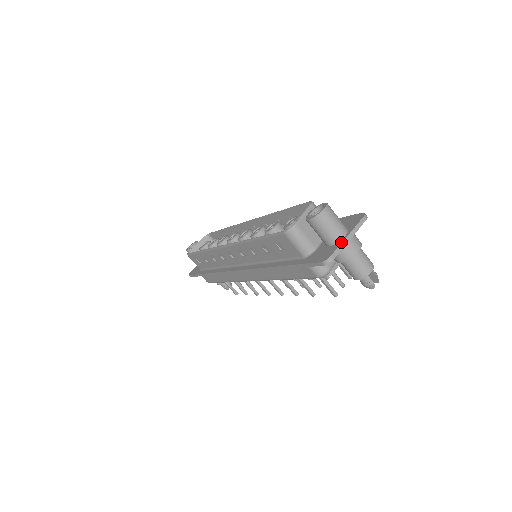
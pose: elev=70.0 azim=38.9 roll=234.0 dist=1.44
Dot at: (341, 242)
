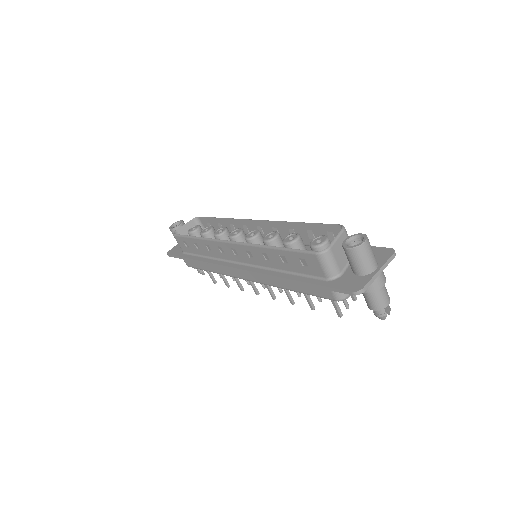
Dot at: (373, 275)
